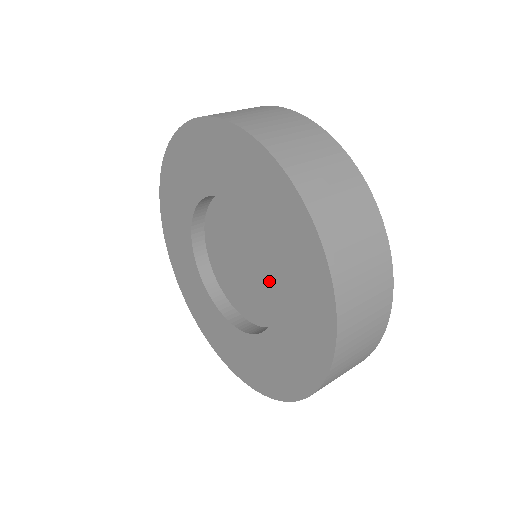
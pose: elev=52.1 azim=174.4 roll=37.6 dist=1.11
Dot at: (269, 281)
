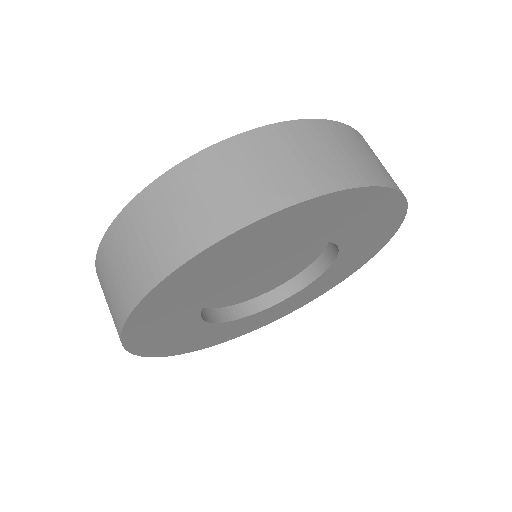
Dot at: occluded
